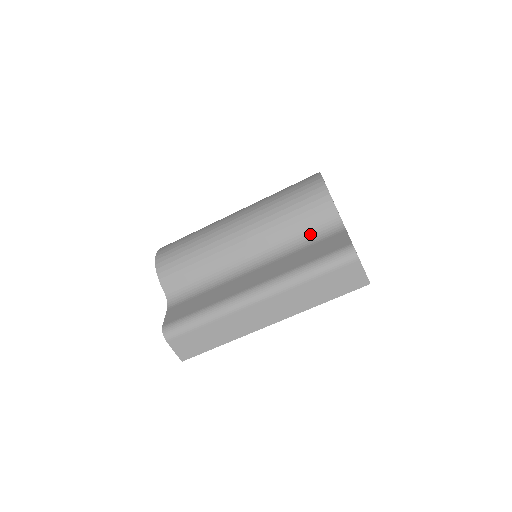
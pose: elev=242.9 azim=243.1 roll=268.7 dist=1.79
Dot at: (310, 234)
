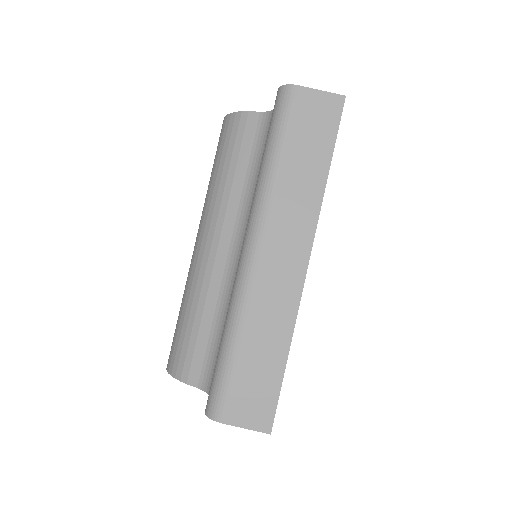
Dot at: (257, 157)
